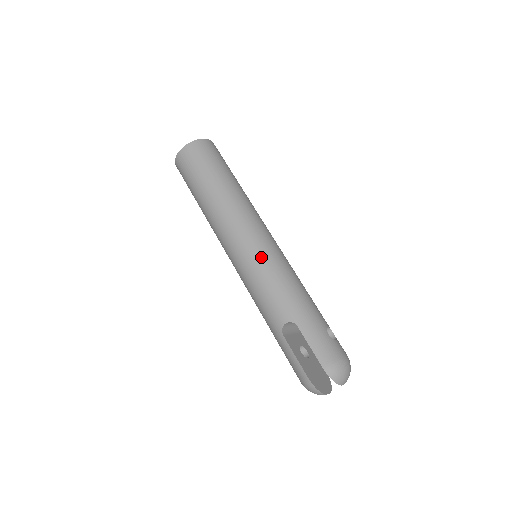
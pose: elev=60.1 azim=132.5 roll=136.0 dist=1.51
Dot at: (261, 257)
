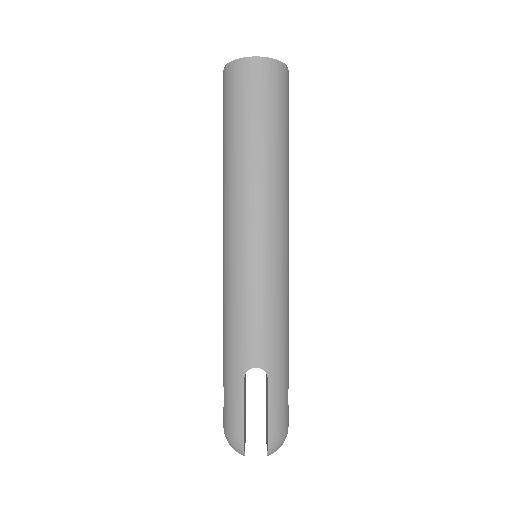
Dot at: (273, 273)
